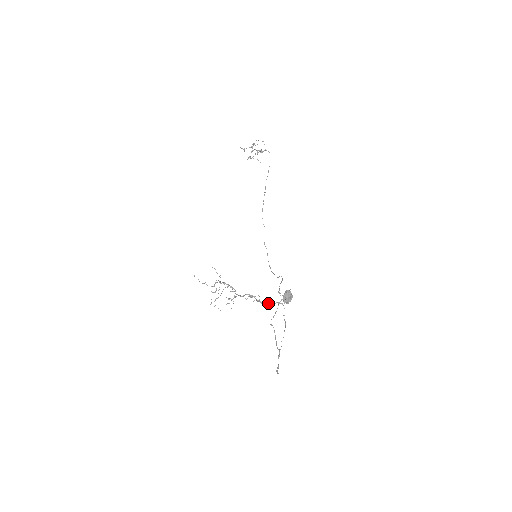
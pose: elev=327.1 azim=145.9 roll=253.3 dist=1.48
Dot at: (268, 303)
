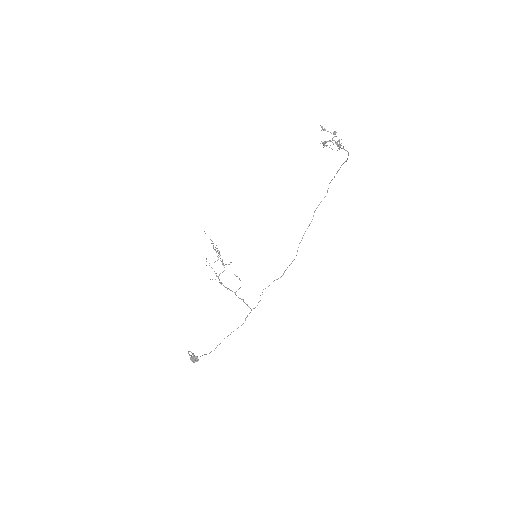
Dot at: (241, 299)
